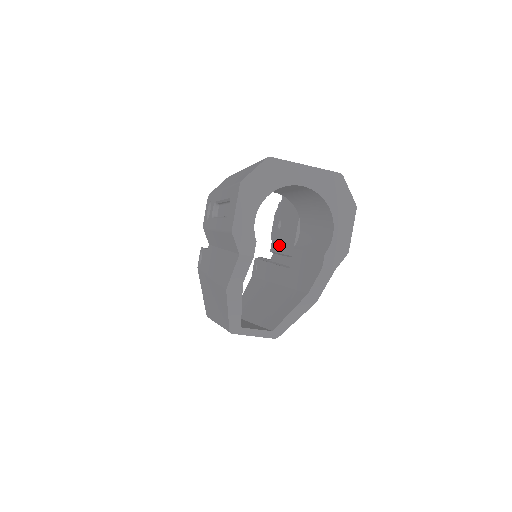
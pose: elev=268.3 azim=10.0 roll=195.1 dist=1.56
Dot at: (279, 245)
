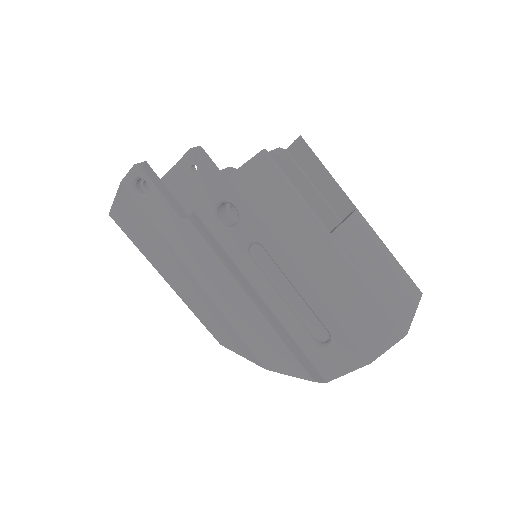
Dot at: occluded
